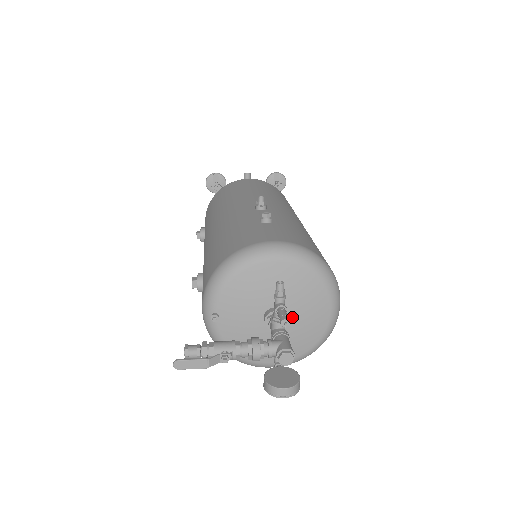
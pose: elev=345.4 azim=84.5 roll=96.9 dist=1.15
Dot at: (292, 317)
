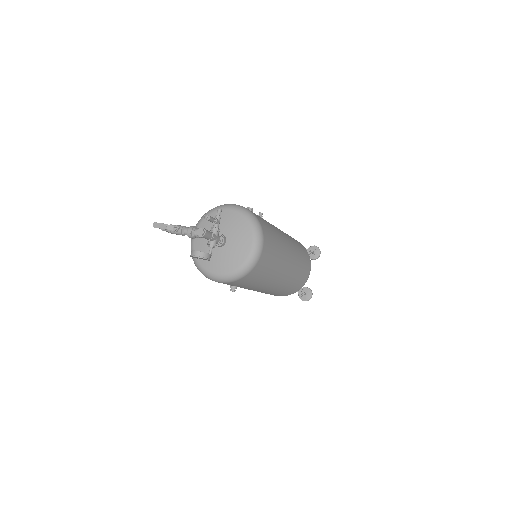
Dot at: (229, 242)
